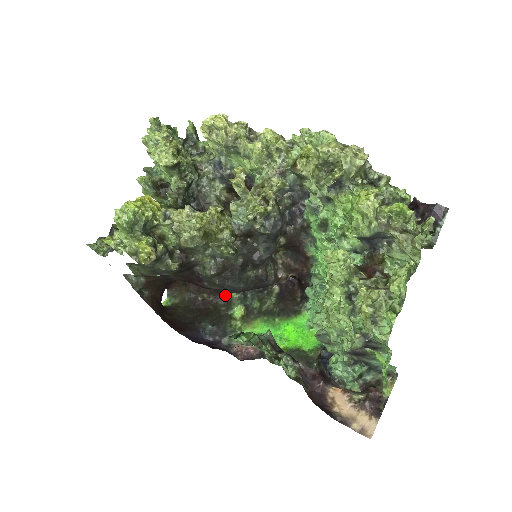
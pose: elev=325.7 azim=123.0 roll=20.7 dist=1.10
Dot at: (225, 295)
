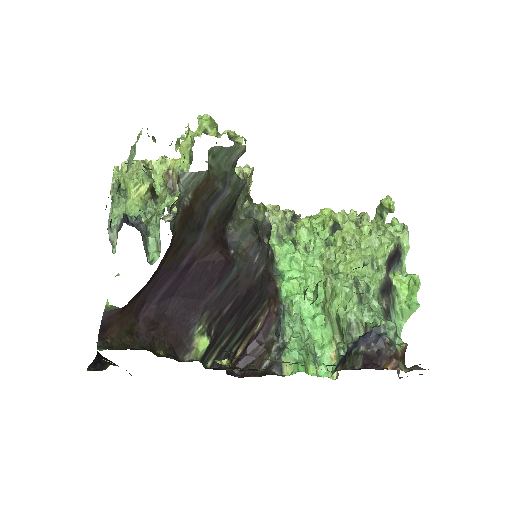
Dot at: (187, 357)
